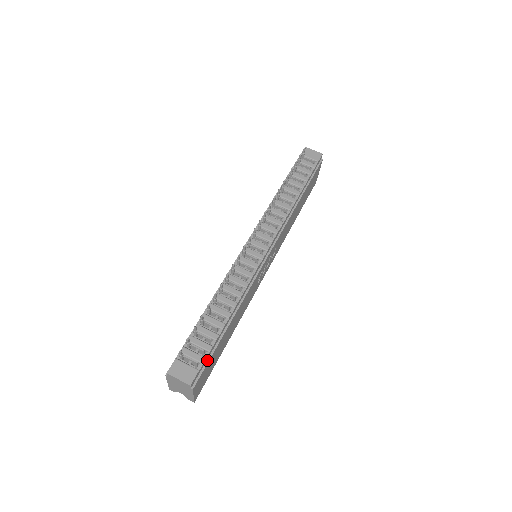
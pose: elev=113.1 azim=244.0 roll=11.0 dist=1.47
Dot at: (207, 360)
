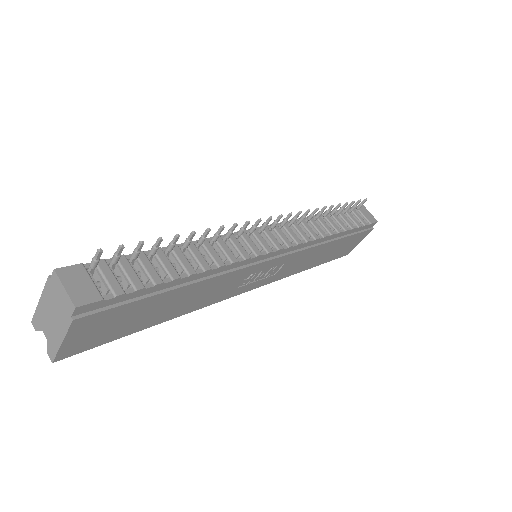
Dot at: (123, 301)
